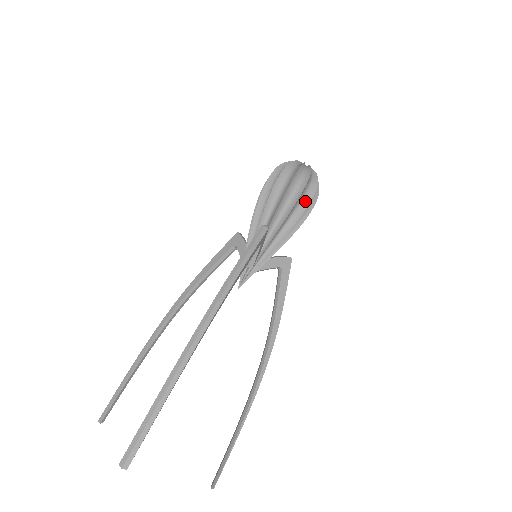
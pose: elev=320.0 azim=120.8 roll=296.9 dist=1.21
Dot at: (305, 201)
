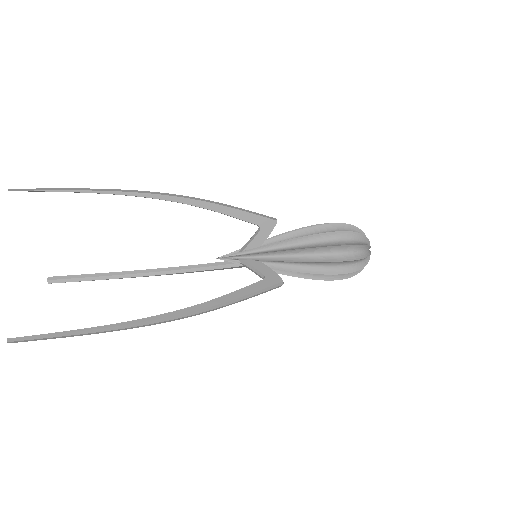
Dot at: (334, 244)
